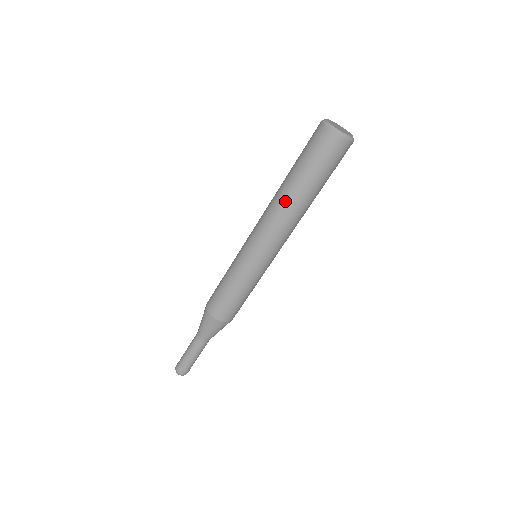
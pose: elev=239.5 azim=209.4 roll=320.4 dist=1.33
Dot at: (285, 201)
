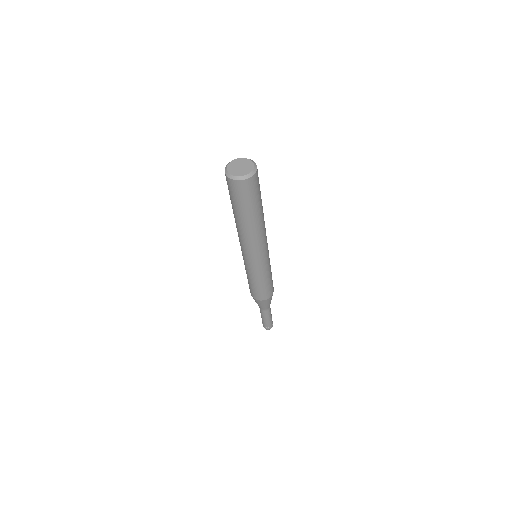
Dot at: (239, 227)
